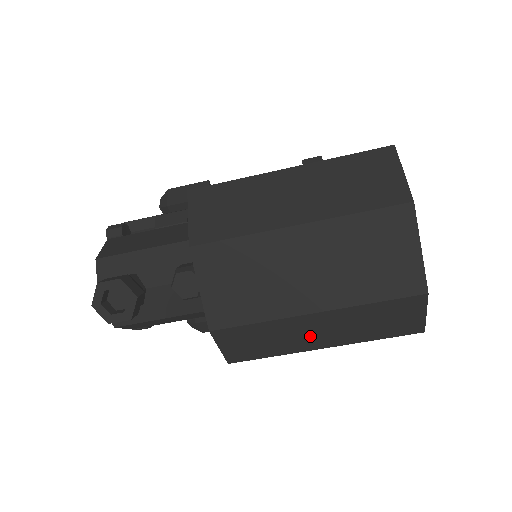
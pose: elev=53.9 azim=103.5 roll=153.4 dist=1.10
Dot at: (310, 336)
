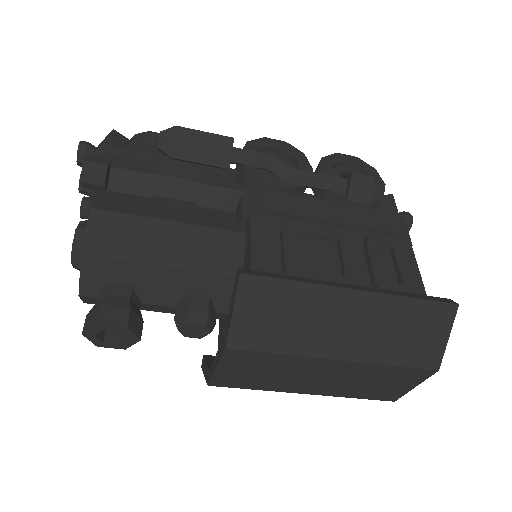
Dot at: occluded
